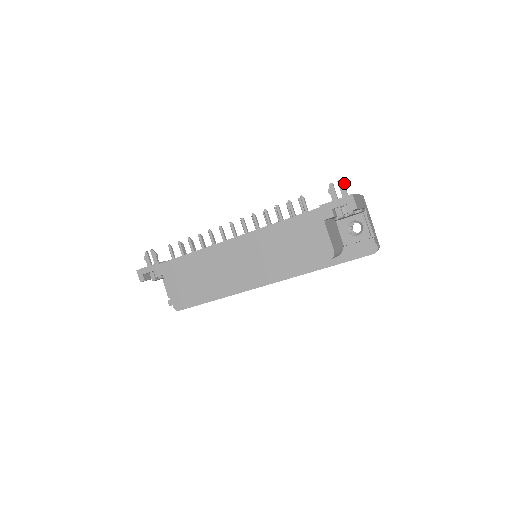
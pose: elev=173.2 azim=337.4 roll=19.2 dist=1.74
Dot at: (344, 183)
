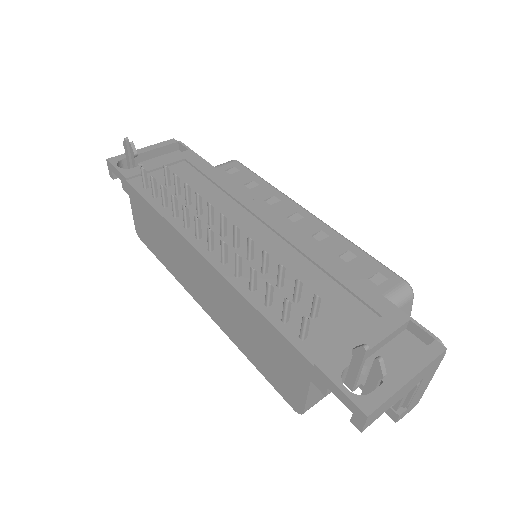
Dot at: (385, 369)
